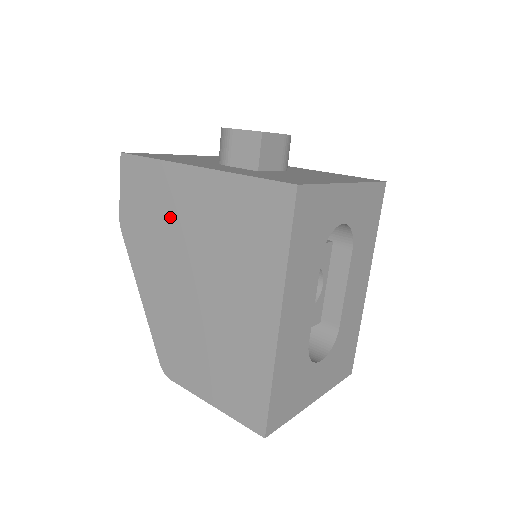
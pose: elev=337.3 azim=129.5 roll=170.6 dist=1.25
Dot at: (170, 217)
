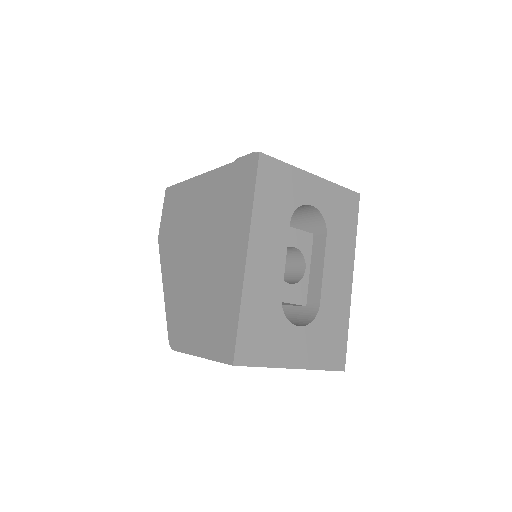
Dot at: (188, 216)
